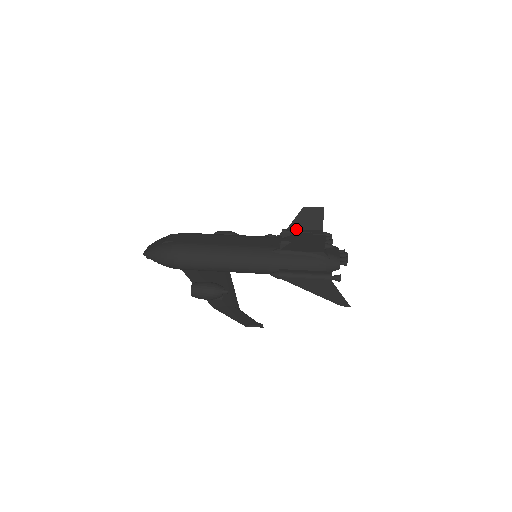
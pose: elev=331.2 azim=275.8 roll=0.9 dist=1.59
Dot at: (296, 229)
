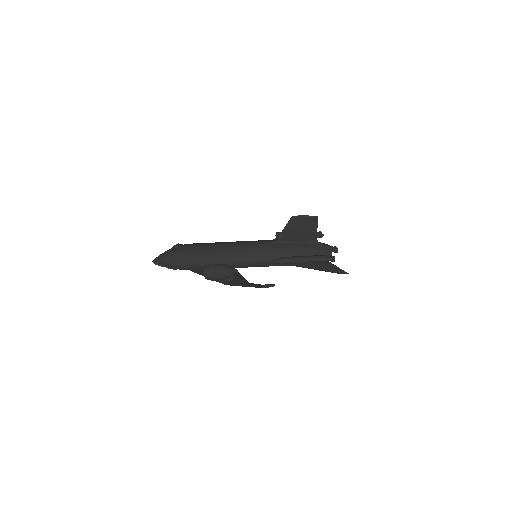
Dot at: occluded
